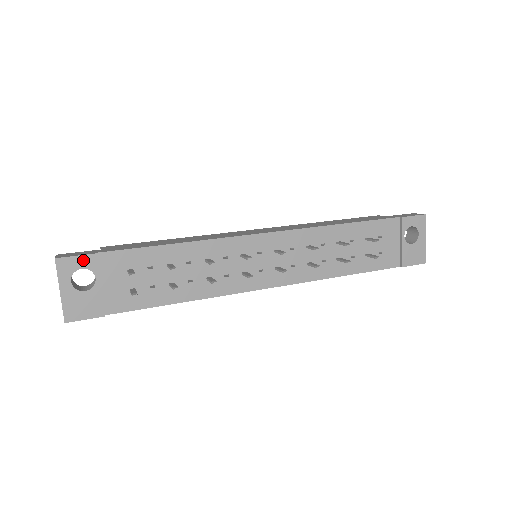
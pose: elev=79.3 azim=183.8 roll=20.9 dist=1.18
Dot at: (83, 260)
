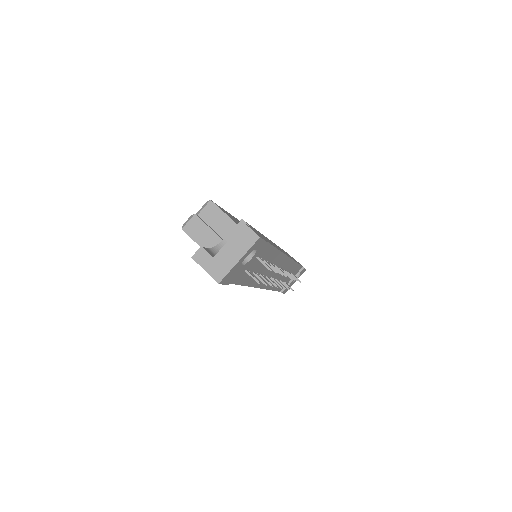
Dot at: (262, 244)
